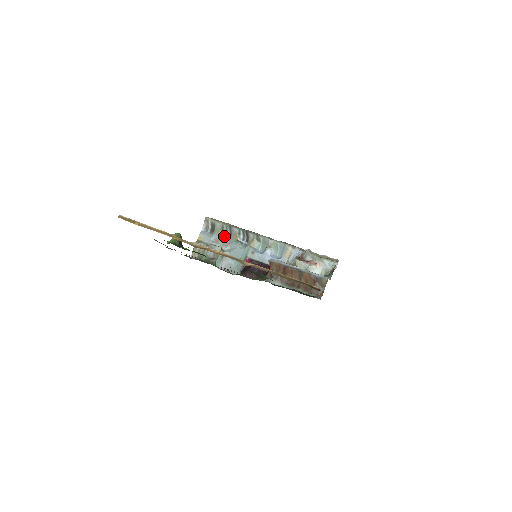
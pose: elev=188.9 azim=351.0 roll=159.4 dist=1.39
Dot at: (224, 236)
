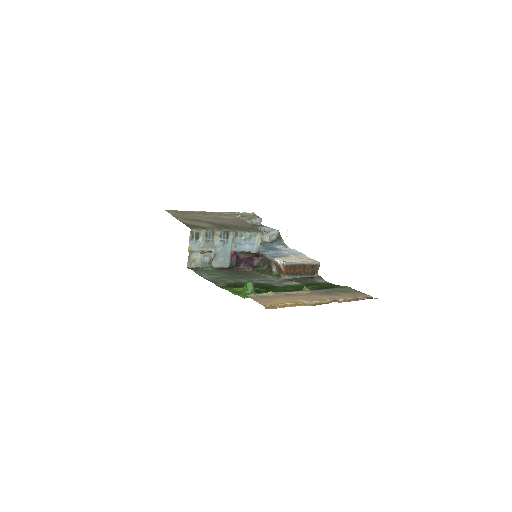
Dot at: (208, 240)
